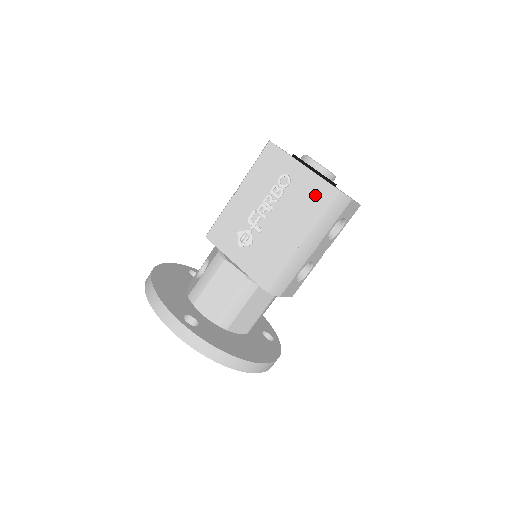
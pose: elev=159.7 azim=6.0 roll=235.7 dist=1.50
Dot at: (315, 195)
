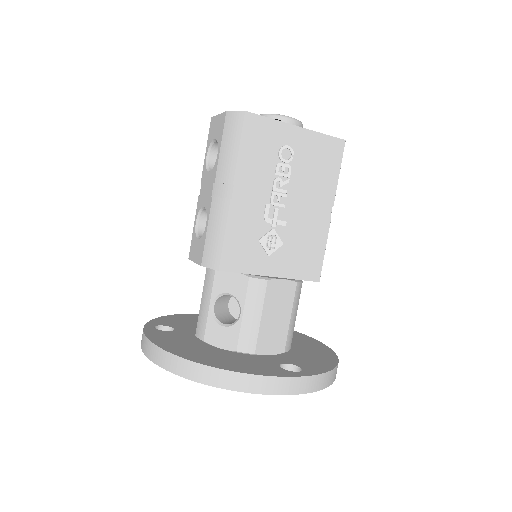
Dot at: (324, 155)
